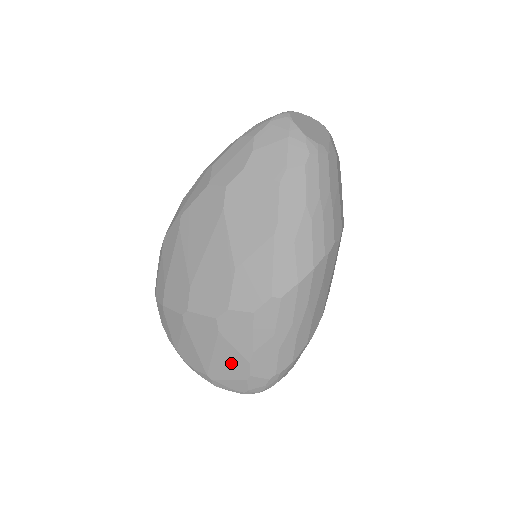
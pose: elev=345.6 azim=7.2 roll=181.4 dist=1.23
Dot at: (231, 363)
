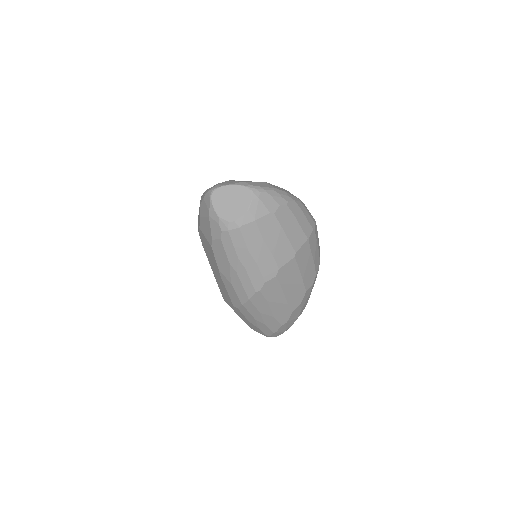
Dot at: occluded
